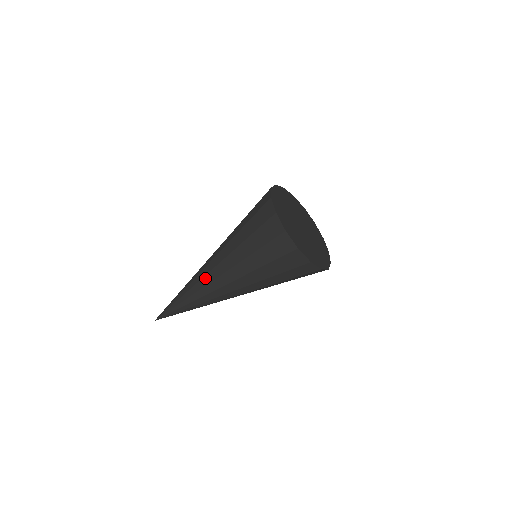
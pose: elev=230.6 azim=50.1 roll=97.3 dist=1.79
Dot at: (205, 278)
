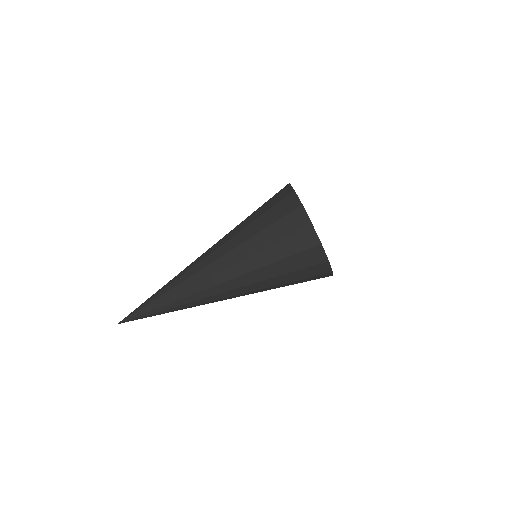
Dot at: occluded
